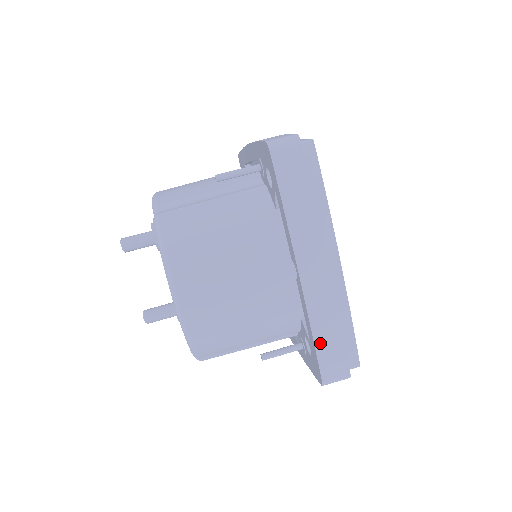
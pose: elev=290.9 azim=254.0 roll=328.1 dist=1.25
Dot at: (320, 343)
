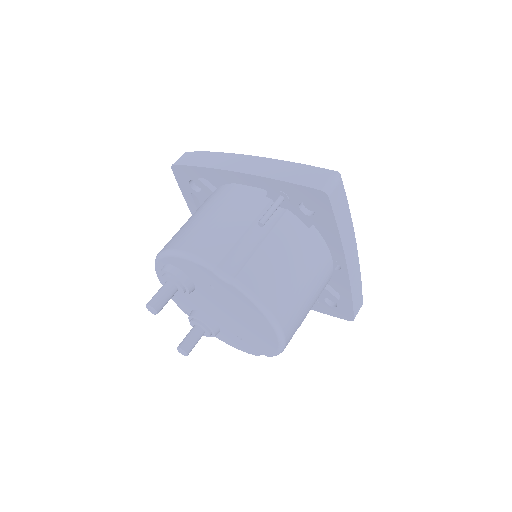
Dot at: (354, 300)
